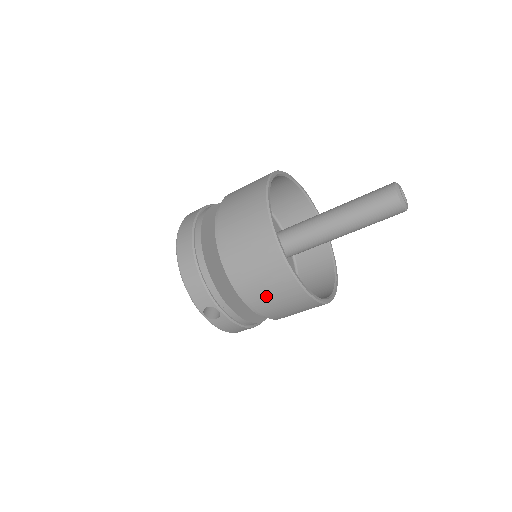
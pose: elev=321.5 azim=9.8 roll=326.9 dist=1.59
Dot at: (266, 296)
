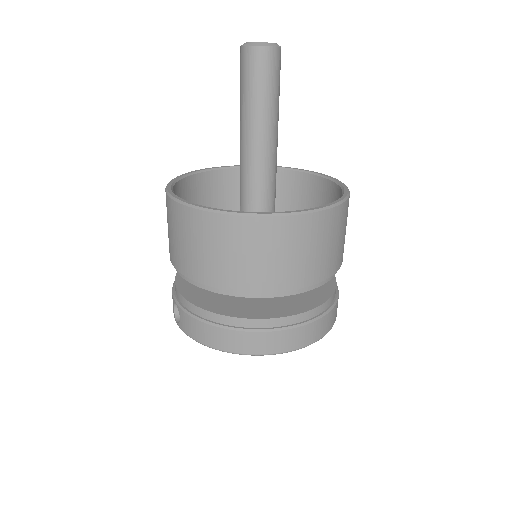
Dot at: (173, 243)
